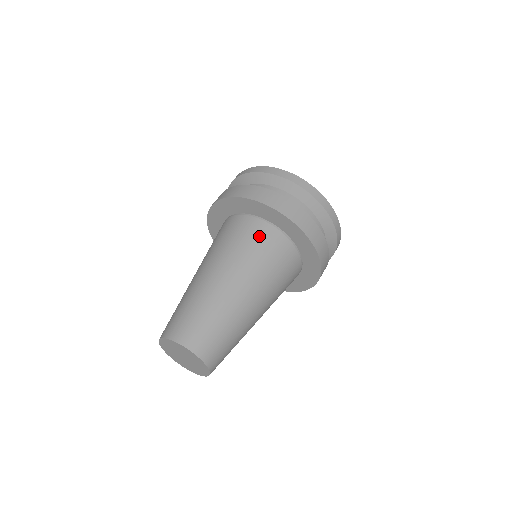
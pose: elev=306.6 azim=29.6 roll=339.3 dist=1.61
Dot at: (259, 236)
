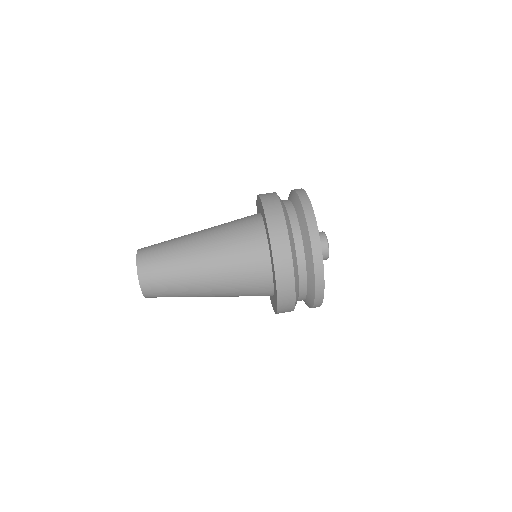
Dot at: (256, 284)
